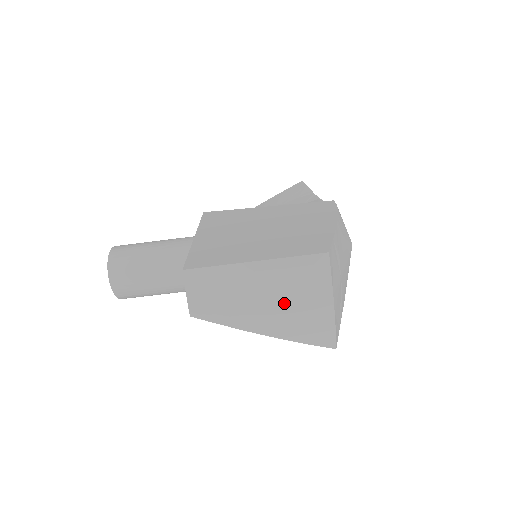
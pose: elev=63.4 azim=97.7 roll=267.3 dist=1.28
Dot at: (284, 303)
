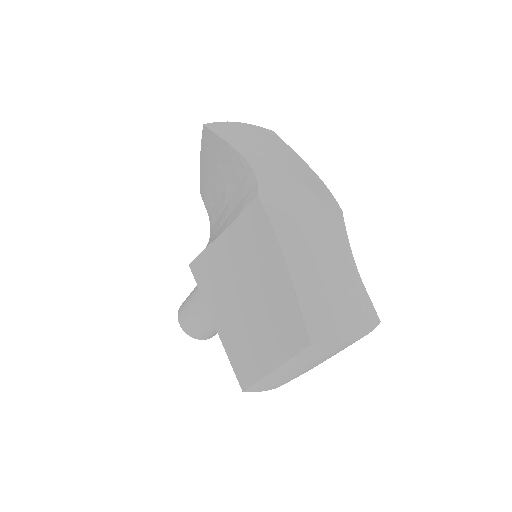
Dot at: (318, 361)
